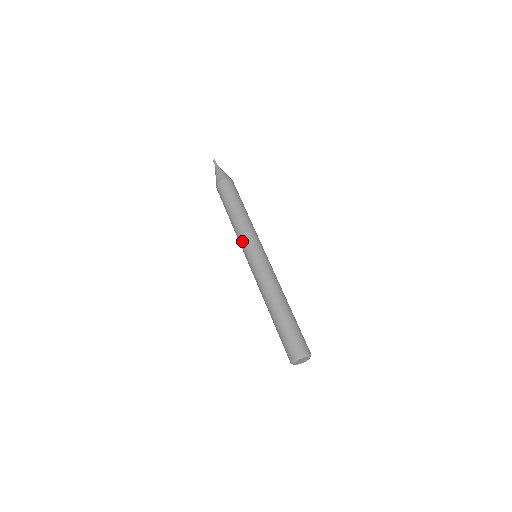
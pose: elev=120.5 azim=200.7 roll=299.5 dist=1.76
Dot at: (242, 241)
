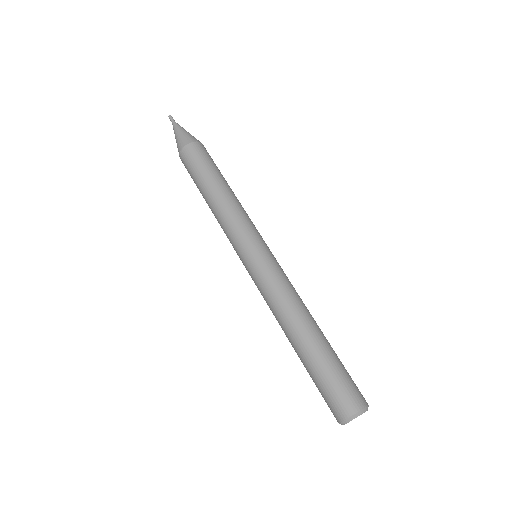
Dot at: (235, 232)
